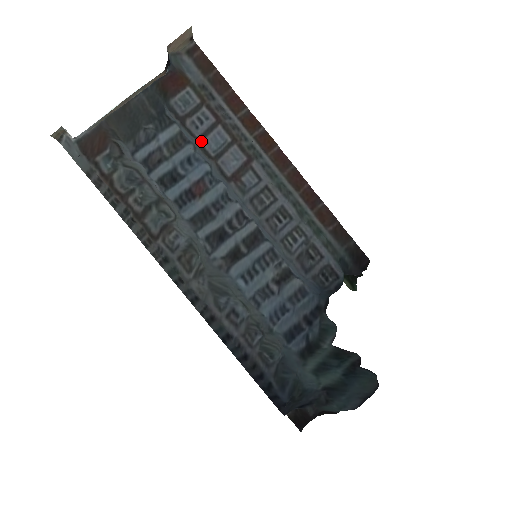
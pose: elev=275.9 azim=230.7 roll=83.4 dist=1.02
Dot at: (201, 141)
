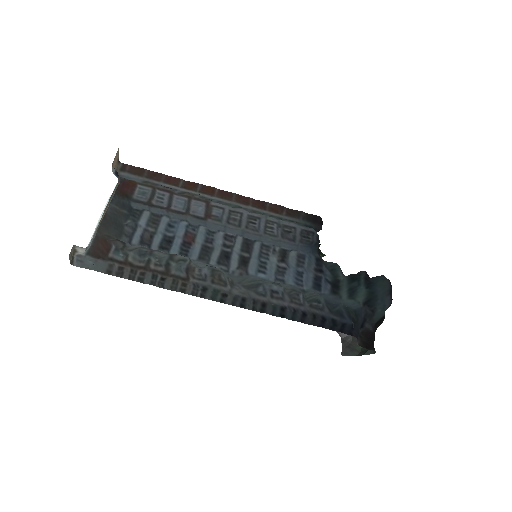
Dot at: (170, 208)
